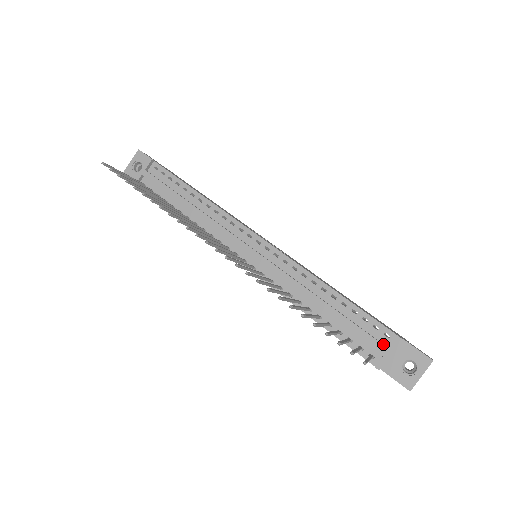
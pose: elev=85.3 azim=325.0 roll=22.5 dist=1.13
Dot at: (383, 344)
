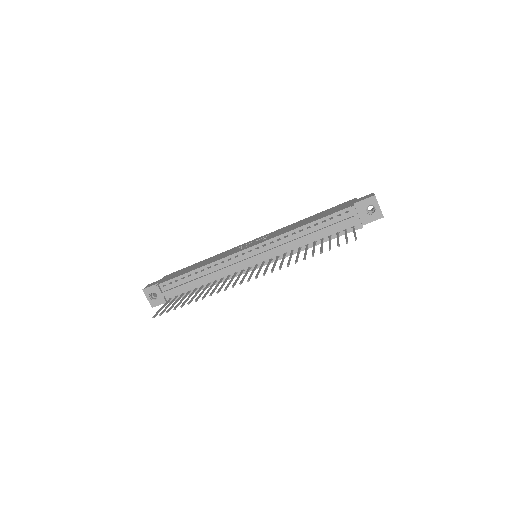
Dot at: (350, 217)
